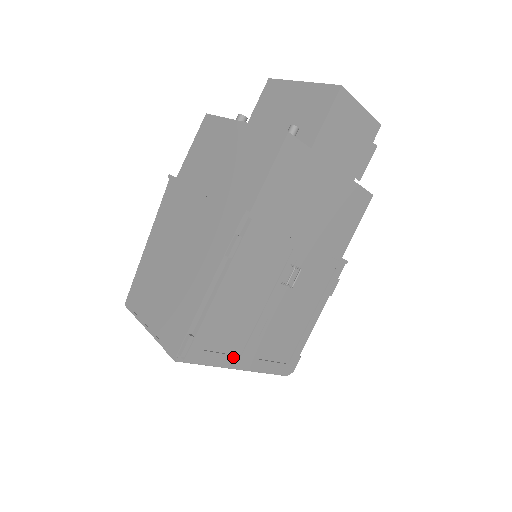
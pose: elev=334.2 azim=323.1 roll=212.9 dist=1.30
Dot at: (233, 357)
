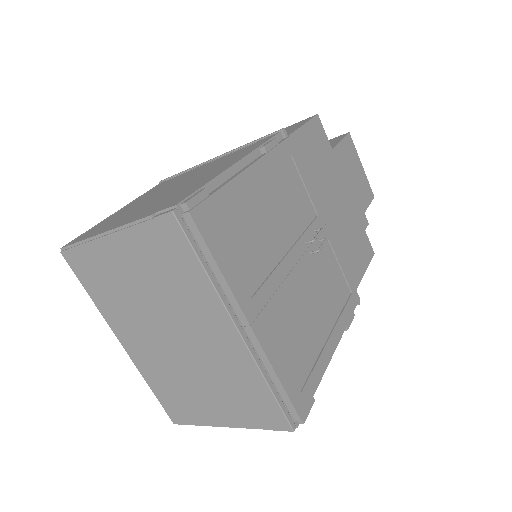
Dot at: (243, 287)
